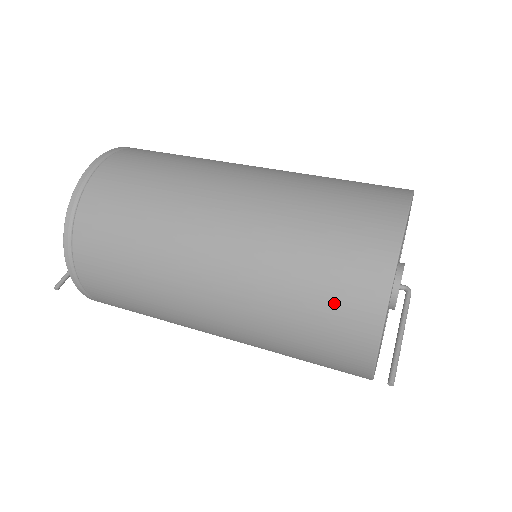
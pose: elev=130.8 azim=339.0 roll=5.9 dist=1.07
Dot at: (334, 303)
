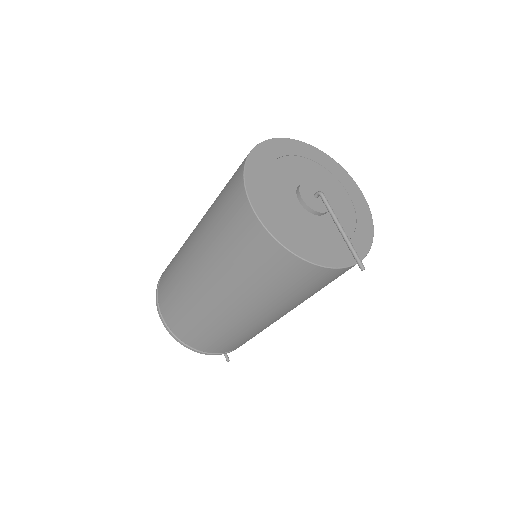
Dot at: (290, 279)
